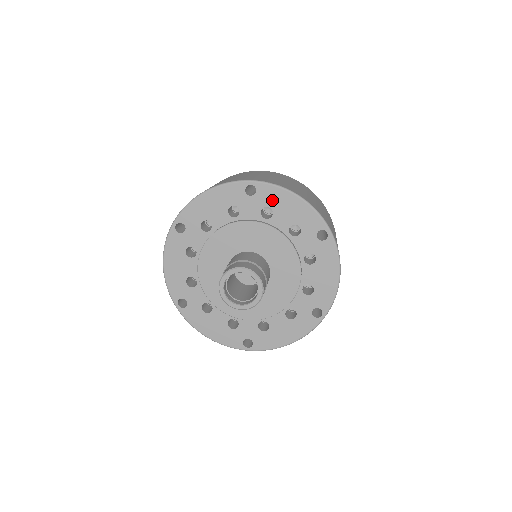
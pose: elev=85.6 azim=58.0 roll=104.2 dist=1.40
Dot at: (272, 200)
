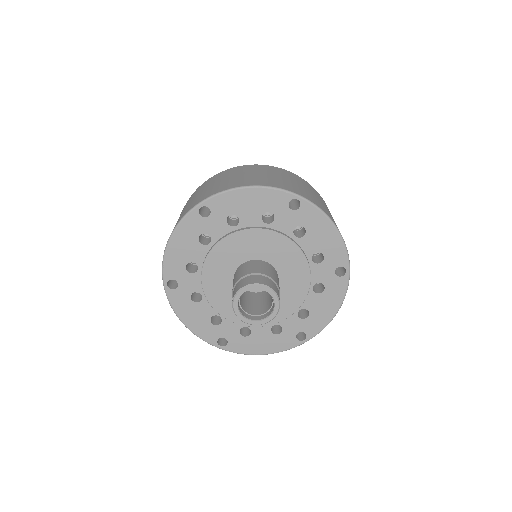
Dot at: (229, 207)
